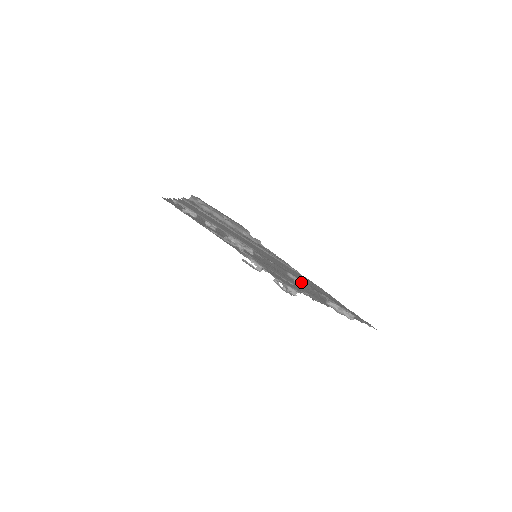
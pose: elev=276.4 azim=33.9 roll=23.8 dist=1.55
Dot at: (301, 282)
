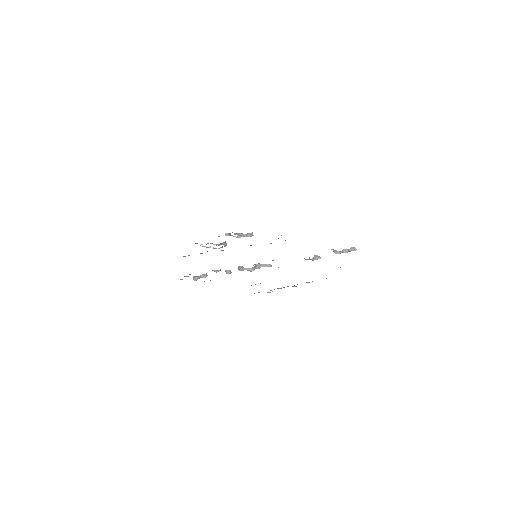
Dot at: (314, 255)
